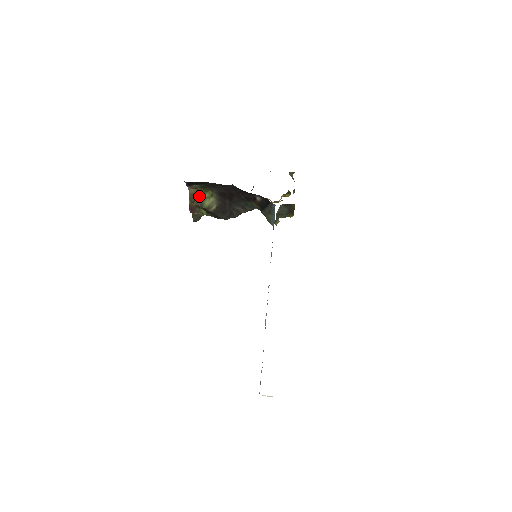
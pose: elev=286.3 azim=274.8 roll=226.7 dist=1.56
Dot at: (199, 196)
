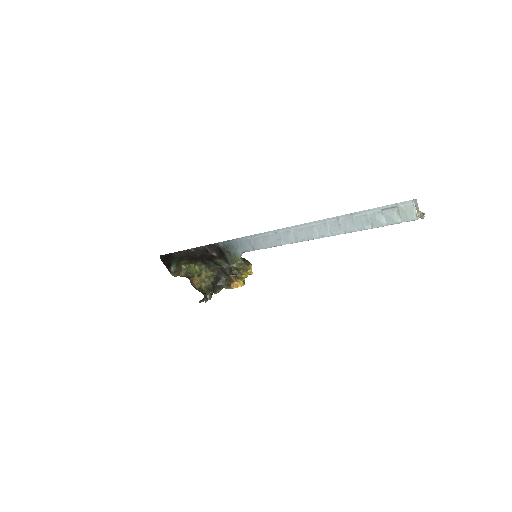
Dot at: occluded
